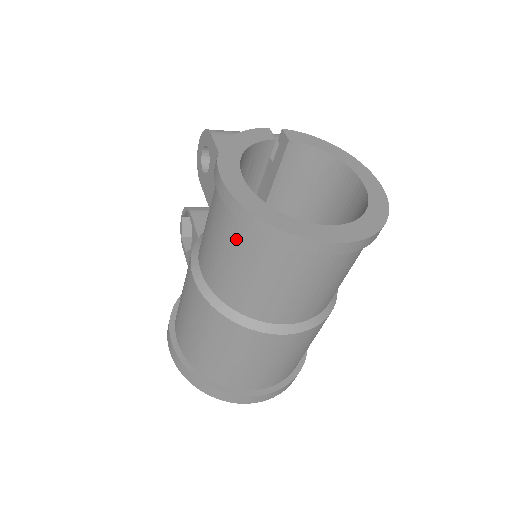
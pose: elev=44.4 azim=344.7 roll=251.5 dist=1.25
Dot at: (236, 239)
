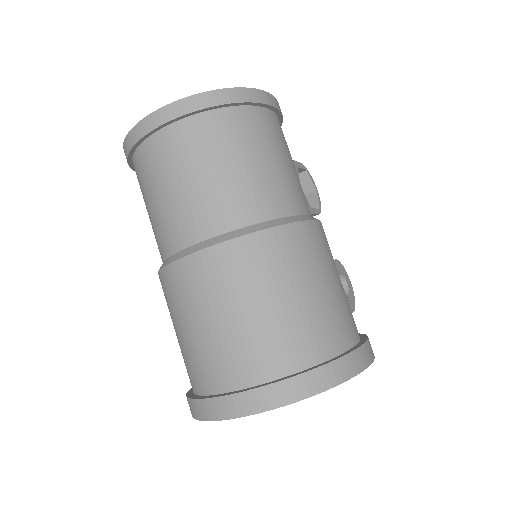
Dot at: occluded
